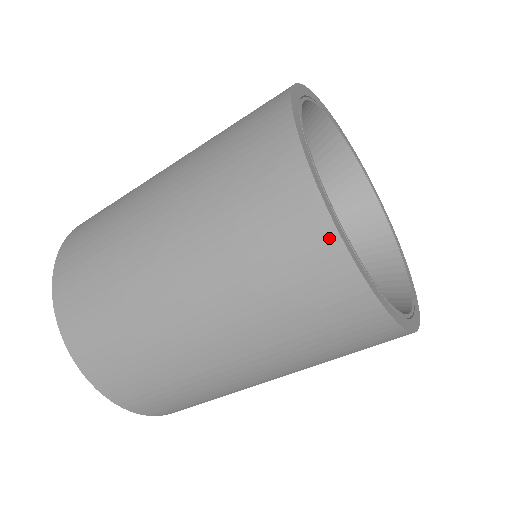
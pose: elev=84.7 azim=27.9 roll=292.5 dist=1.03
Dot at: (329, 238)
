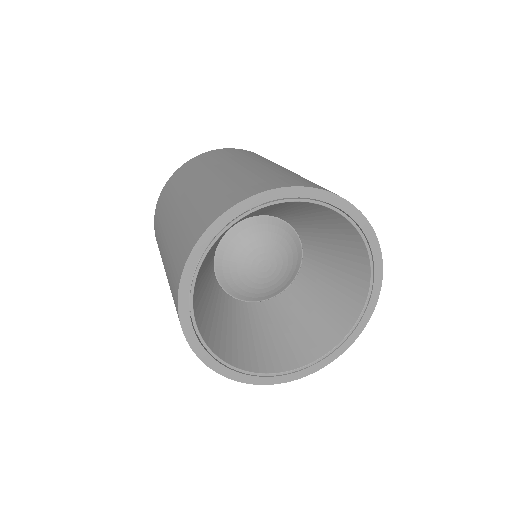
Dot at: (177, 299)
